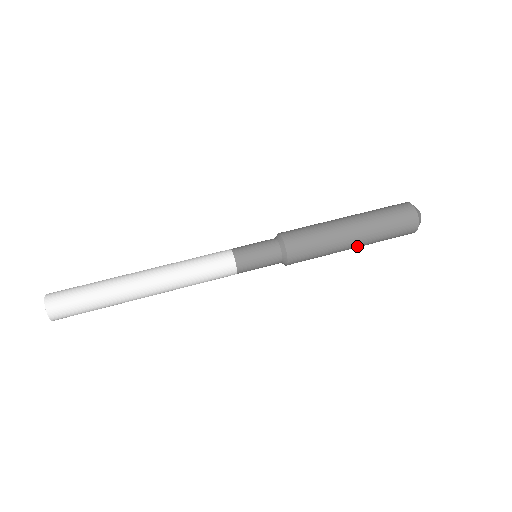
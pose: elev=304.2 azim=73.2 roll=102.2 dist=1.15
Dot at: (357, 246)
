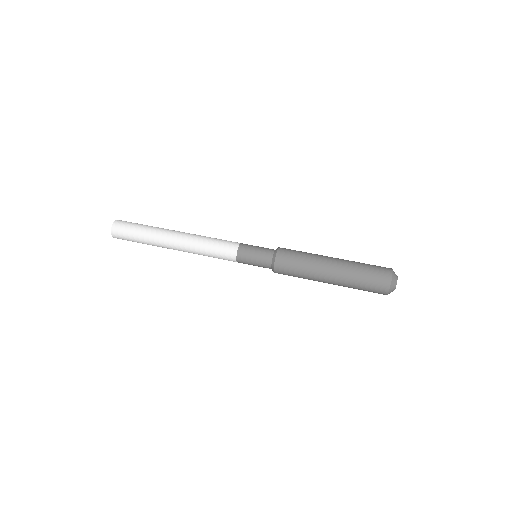
Dot at: (334, 276)
